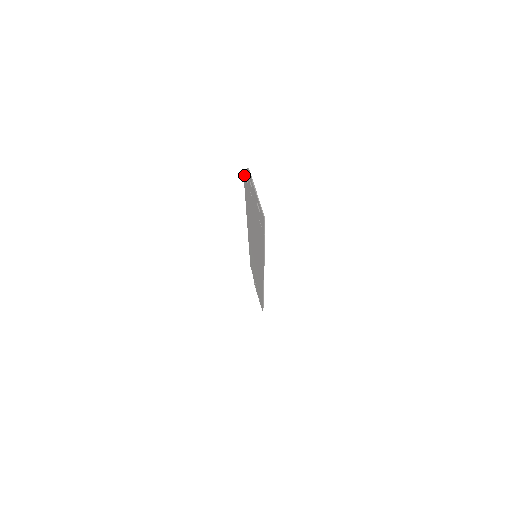
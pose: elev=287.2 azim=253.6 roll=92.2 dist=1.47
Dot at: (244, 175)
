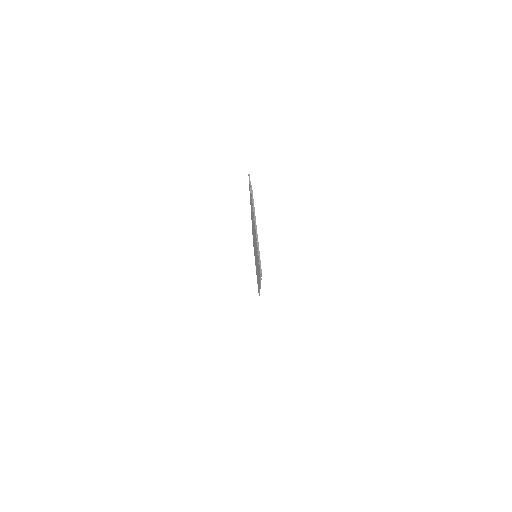
Dot at: (249, 180)
